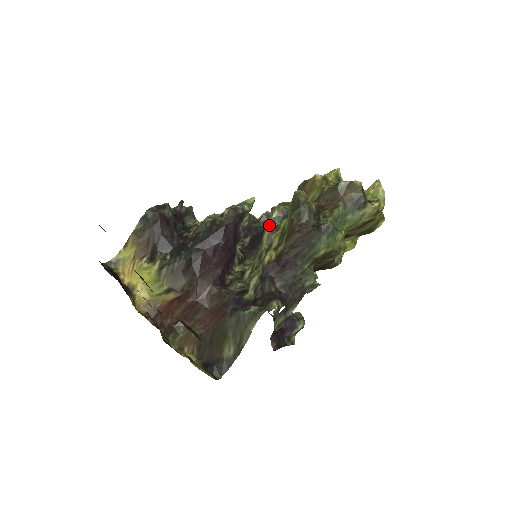
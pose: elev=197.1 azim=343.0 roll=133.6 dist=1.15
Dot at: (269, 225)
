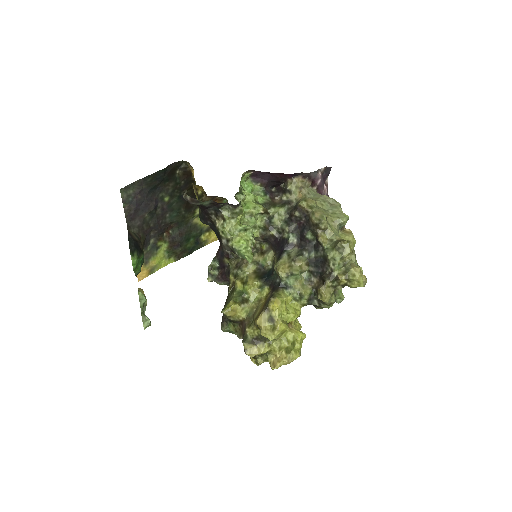
Dot at: (274, 263)
